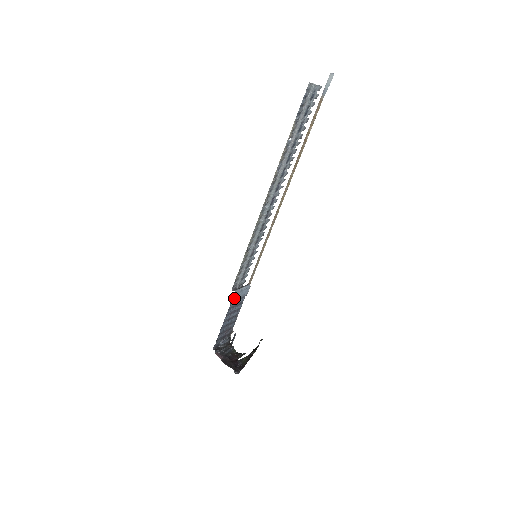
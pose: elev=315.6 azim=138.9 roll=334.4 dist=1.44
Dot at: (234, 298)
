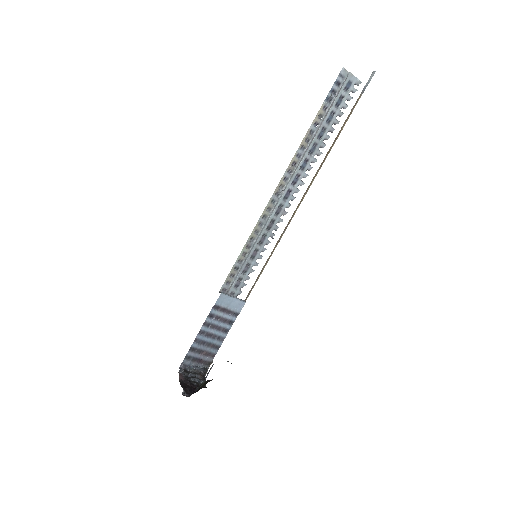
Dot at: (218, 301)
